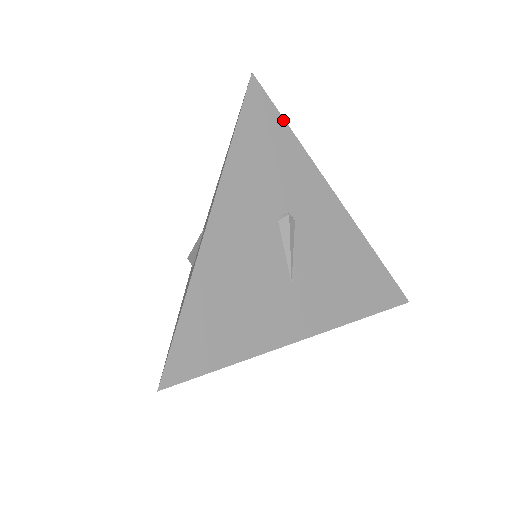
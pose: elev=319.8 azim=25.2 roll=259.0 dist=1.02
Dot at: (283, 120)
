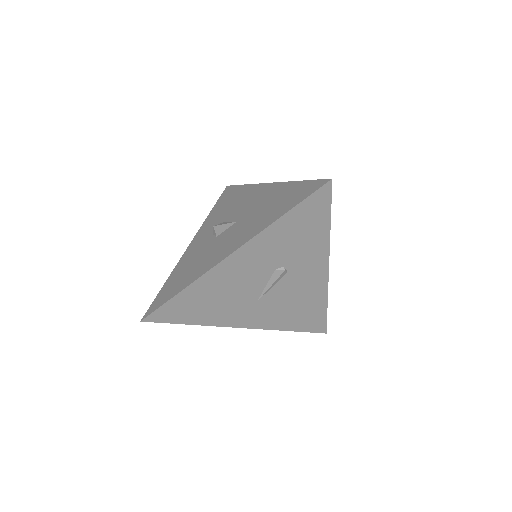
Dot at: (330, 215)
